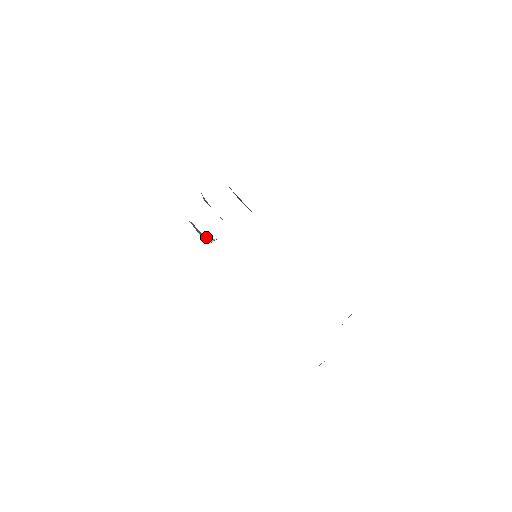
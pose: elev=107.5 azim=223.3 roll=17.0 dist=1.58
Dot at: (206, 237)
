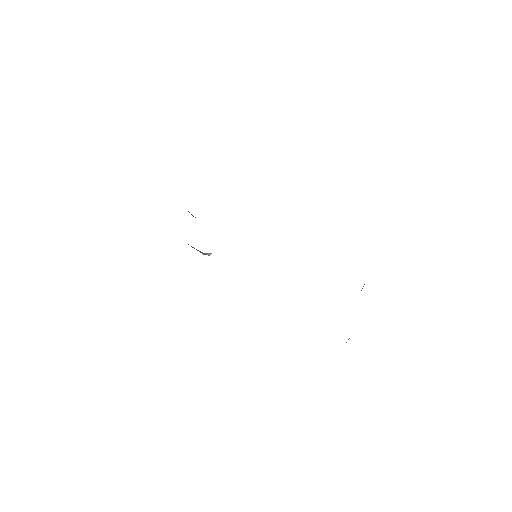
Dot at: (203, 253)
